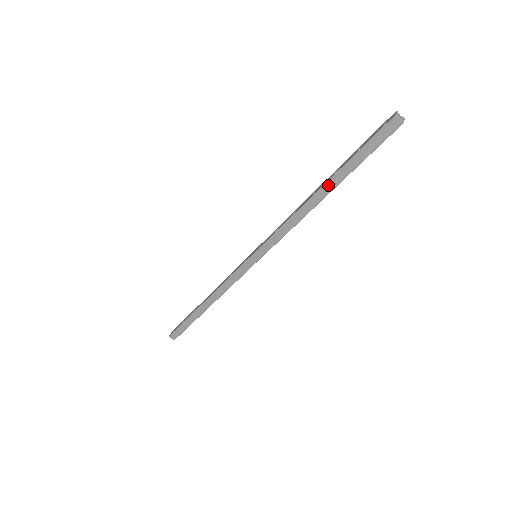
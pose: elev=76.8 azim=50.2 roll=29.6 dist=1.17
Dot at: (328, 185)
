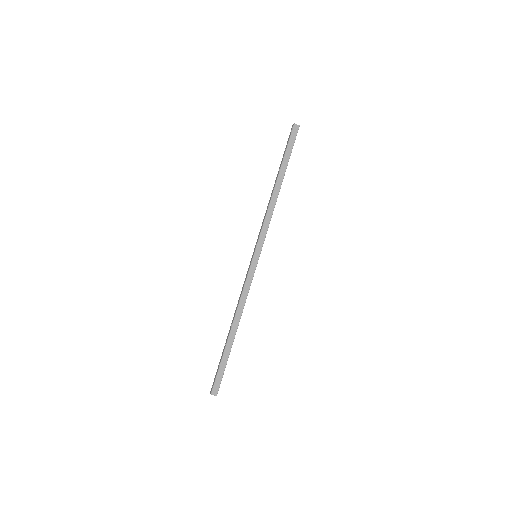
Dot at: (280, 176)
